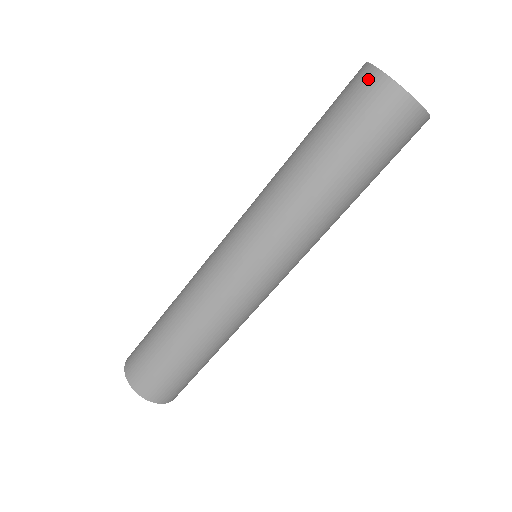
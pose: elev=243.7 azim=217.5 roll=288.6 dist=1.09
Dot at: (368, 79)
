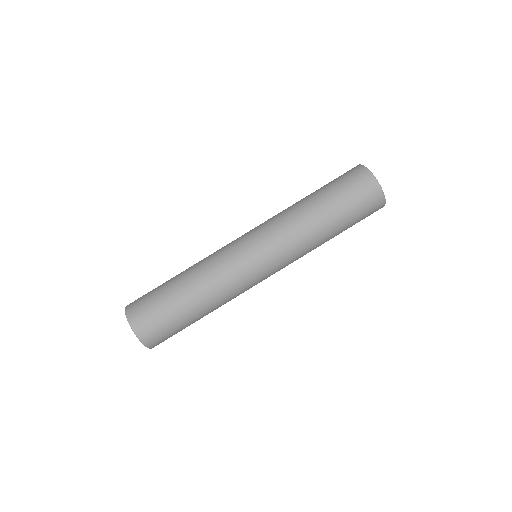
Dot at: occluded
